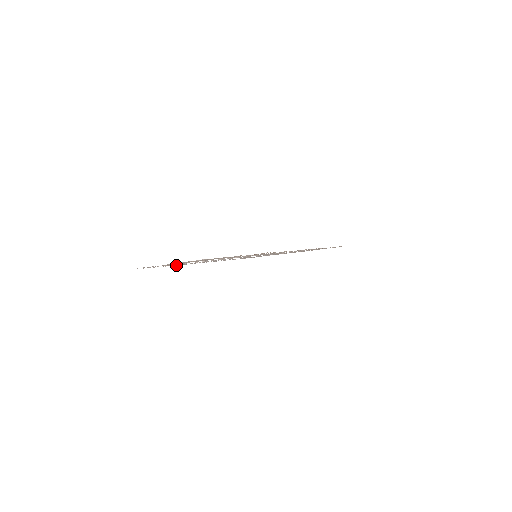
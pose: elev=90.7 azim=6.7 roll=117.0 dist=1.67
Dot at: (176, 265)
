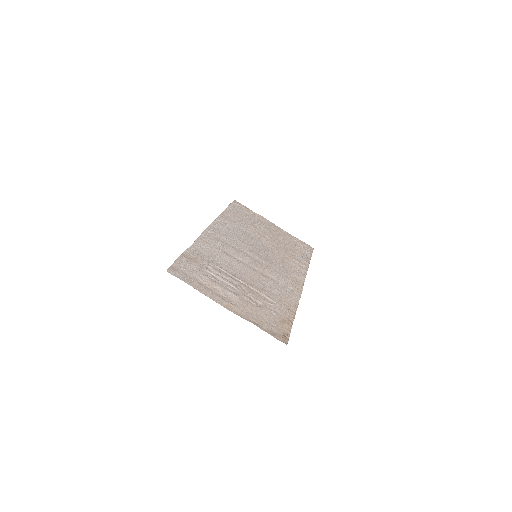
Dot at: (192, 246)
